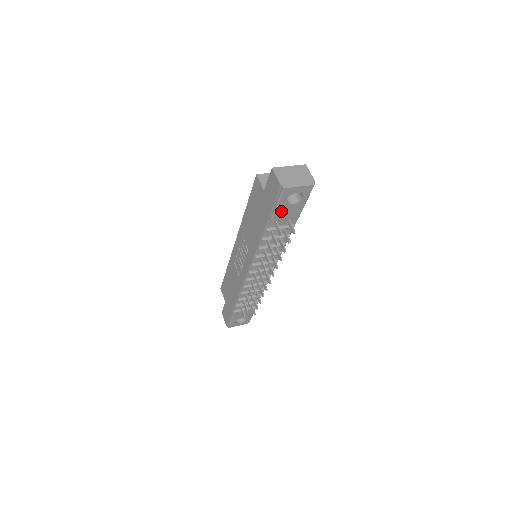
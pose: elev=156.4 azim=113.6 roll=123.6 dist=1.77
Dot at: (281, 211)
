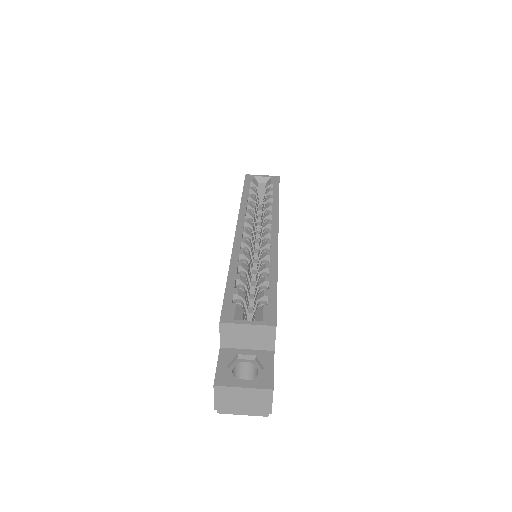
Dot at: occluded
